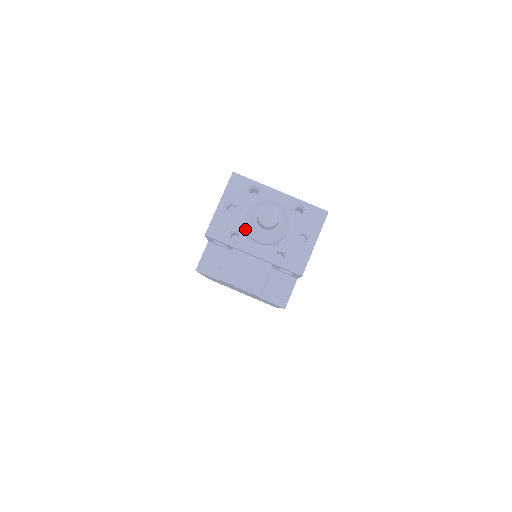
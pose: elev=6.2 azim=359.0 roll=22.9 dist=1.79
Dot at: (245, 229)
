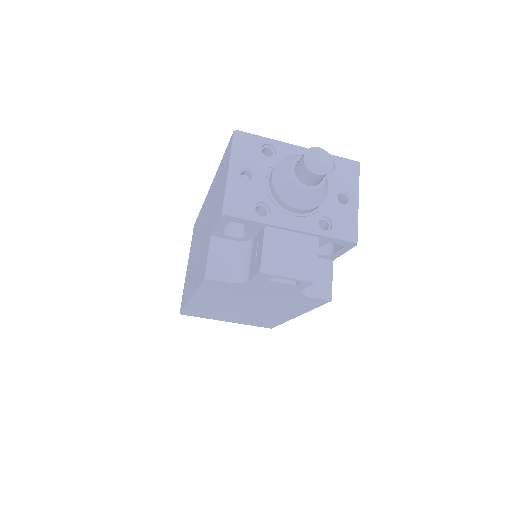
Dot at: (273, 198)
